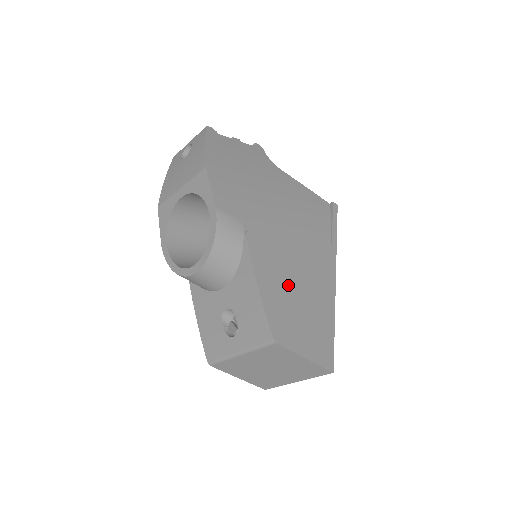
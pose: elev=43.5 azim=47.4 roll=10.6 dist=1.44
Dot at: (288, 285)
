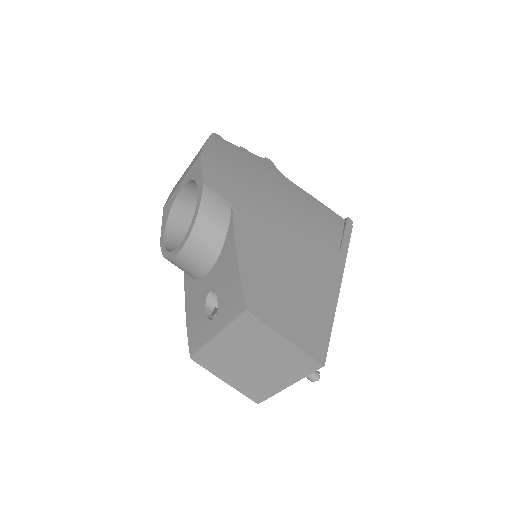
Dot at: (276, 267)
